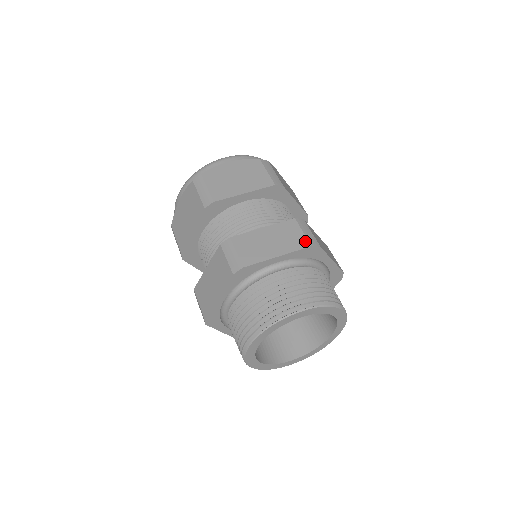
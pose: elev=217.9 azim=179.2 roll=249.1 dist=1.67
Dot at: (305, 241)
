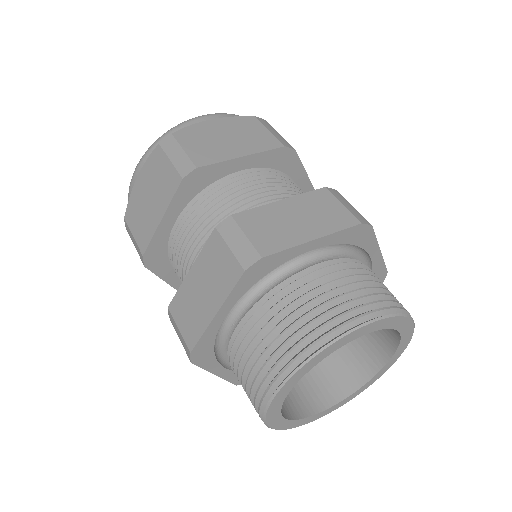
Dot at: (235, 266)
